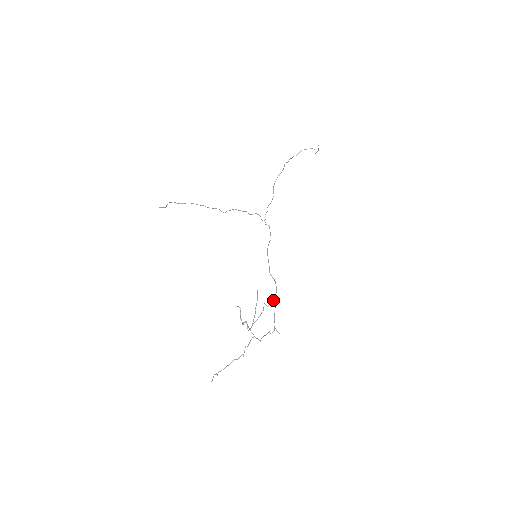
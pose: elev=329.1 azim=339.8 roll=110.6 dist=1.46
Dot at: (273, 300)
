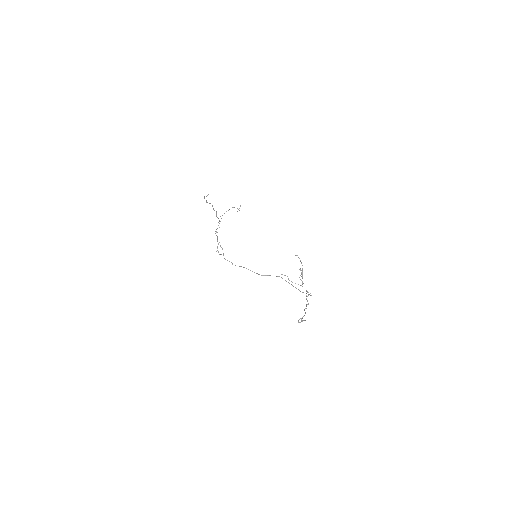
Dot at: (300, 268)
